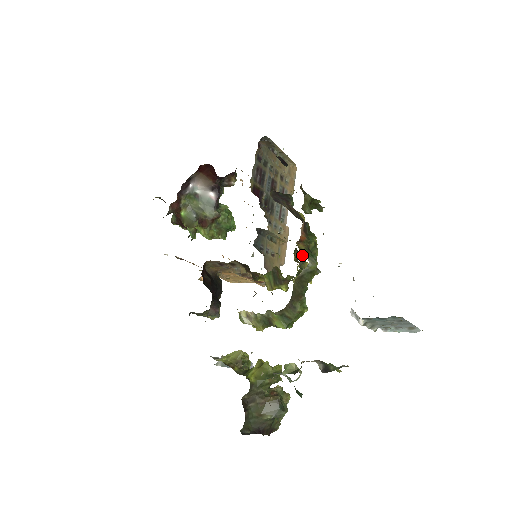
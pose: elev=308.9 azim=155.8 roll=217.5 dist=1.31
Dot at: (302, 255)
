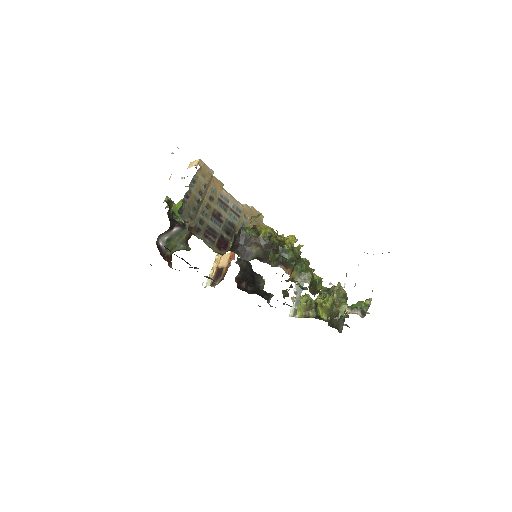
Dot at: occluded
